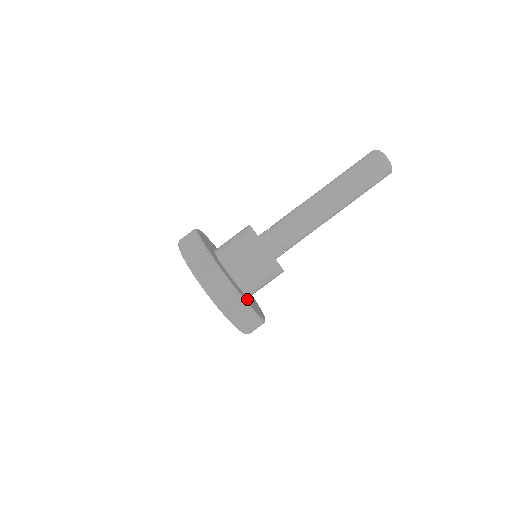
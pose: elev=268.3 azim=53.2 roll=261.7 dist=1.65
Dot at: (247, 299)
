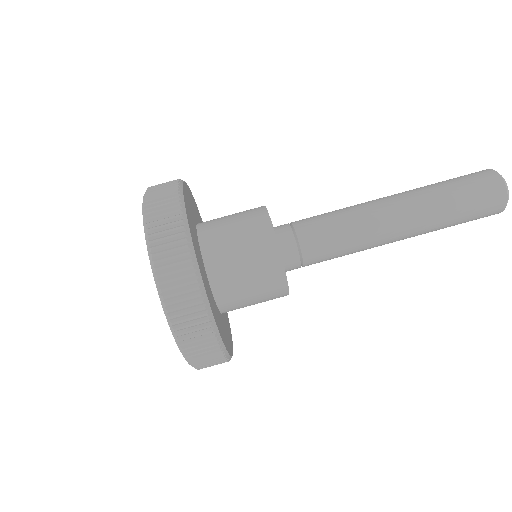
Dot at: (210, 294)
